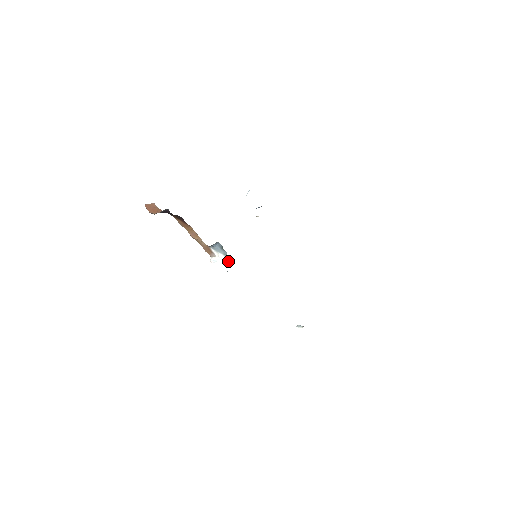
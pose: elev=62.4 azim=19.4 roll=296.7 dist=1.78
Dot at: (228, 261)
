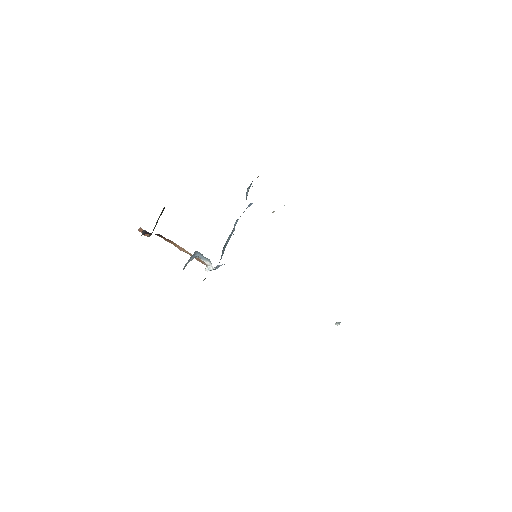
Dot at: (215, 268)
